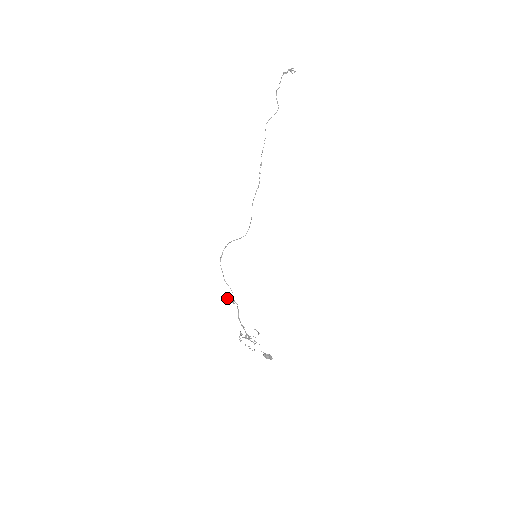
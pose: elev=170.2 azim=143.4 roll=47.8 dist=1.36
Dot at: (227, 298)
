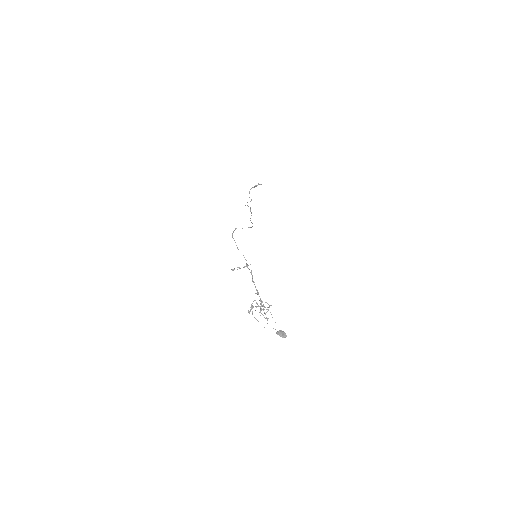
Dot at: (238, 267)
